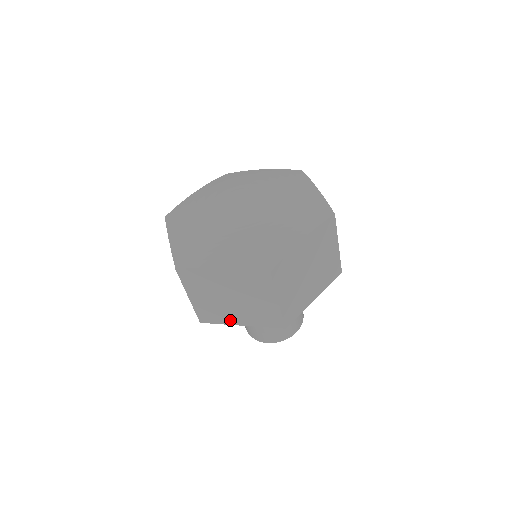
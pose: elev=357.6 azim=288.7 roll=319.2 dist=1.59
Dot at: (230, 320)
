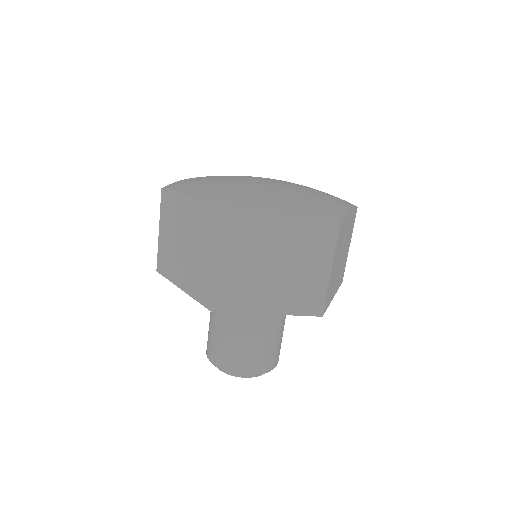
Dot at: (176, 277)
